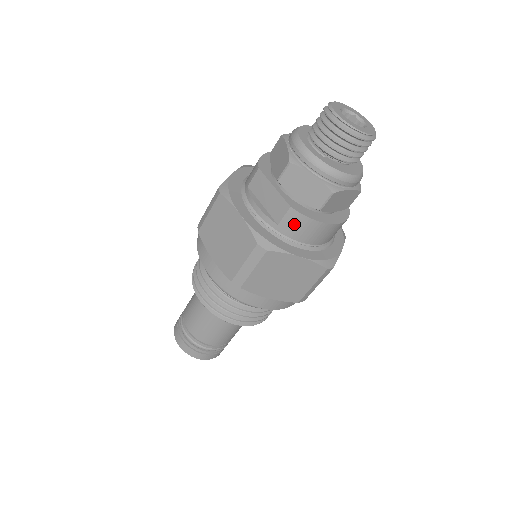
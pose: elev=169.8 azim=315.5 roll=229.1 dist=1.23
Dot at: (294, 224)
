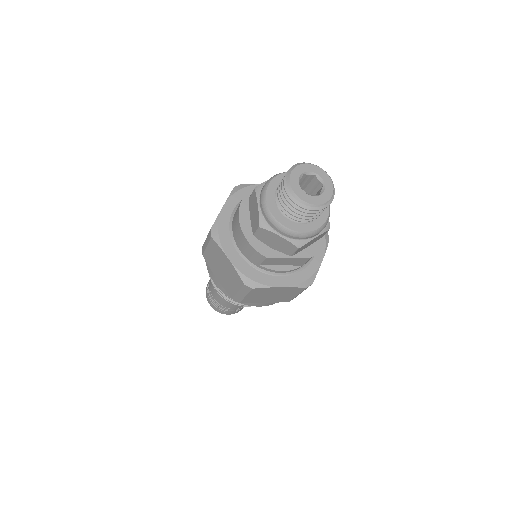
Dot at: occluded
